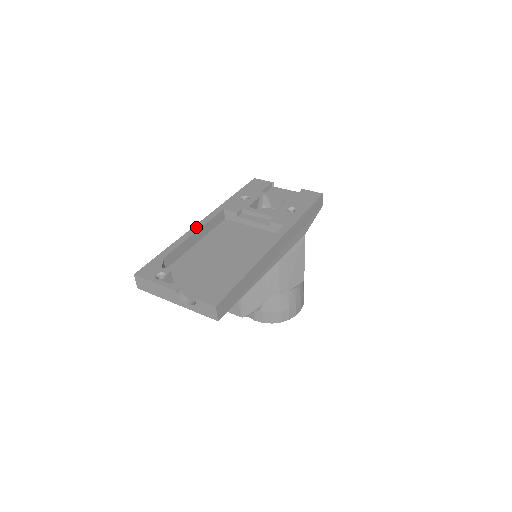
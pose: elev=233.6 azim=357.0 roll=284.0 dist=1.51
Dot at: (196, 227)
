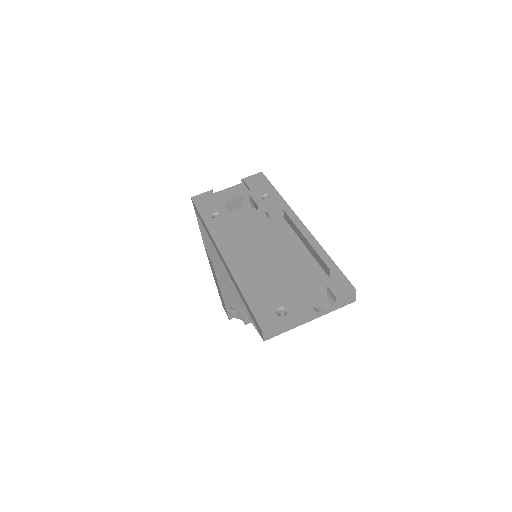
Dot at: (229, 262)
